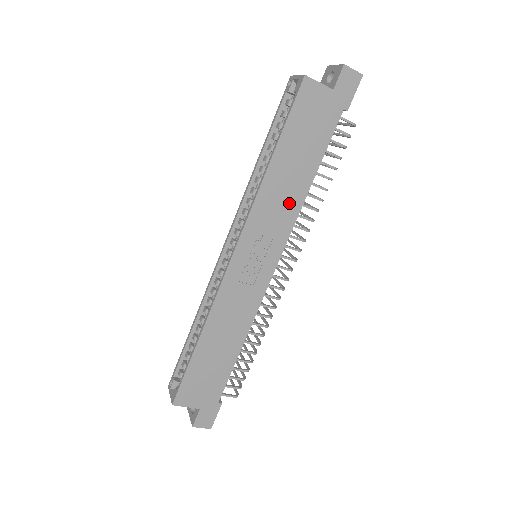
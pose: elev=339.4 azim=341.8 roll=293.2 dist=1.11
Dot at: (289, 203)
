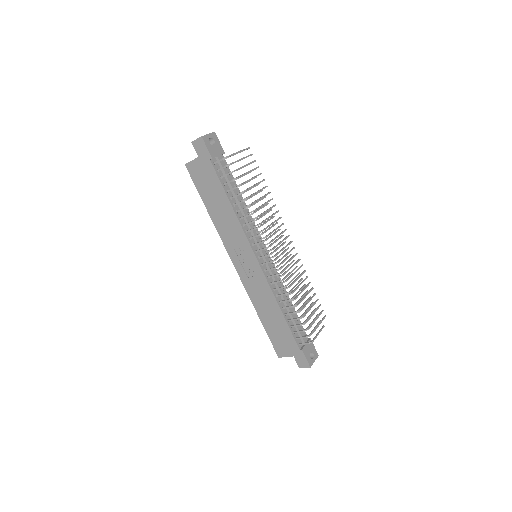
Dot at: (232, 224)
